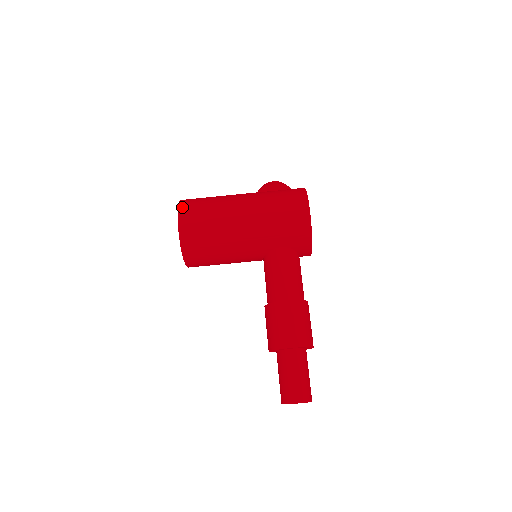
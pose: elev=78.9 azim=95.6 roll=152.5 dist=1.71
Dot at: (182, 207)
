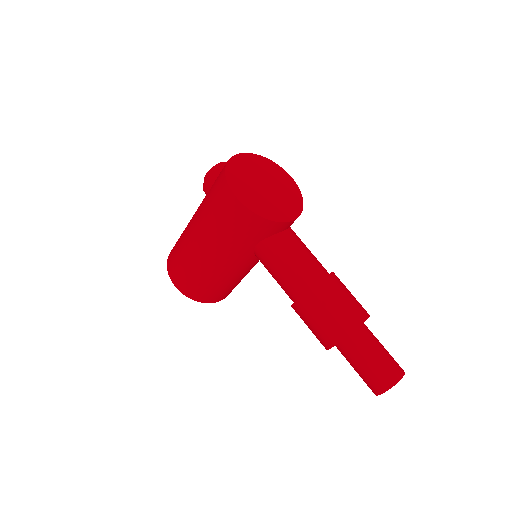
Dot at: (168, 268)
